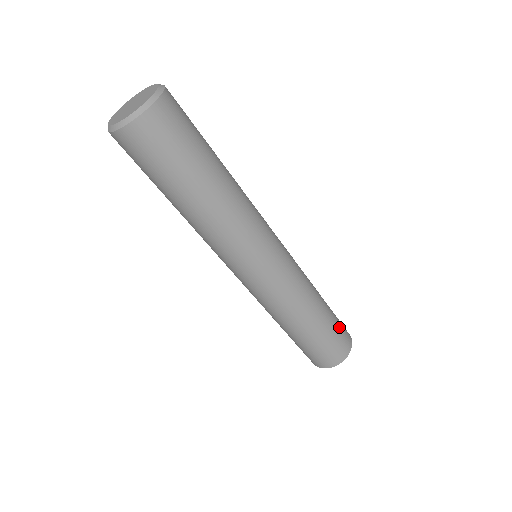
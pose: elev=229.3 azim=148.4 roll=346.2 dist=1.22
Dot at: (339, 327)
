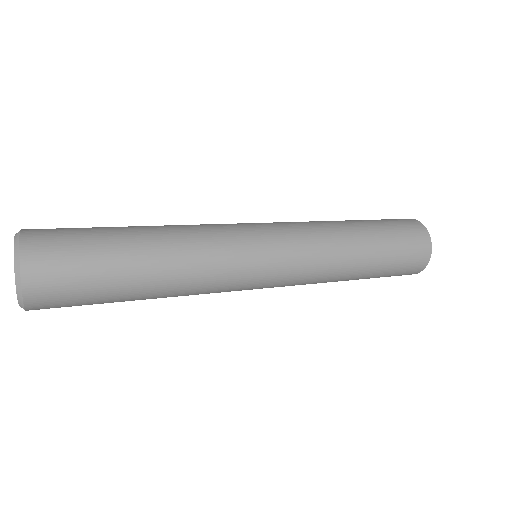
Dot at: (401, 242)
